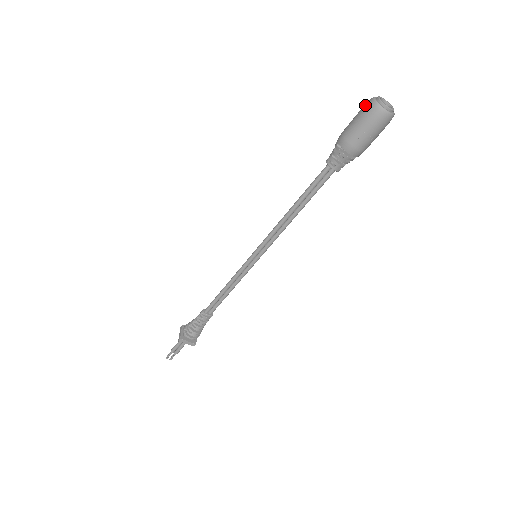
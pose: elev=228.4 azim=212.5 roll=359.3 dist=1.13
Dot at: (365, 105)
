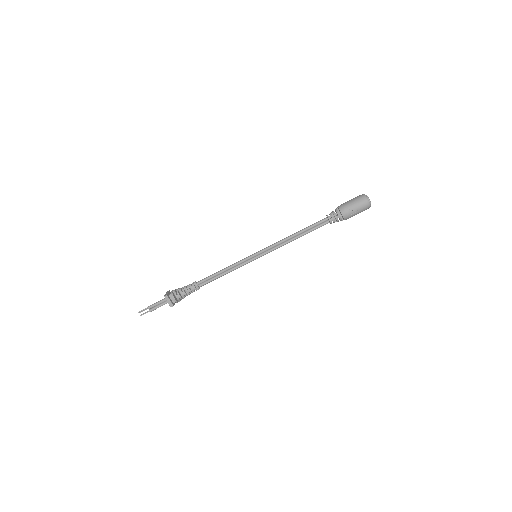
Dot at: (359, 195)
